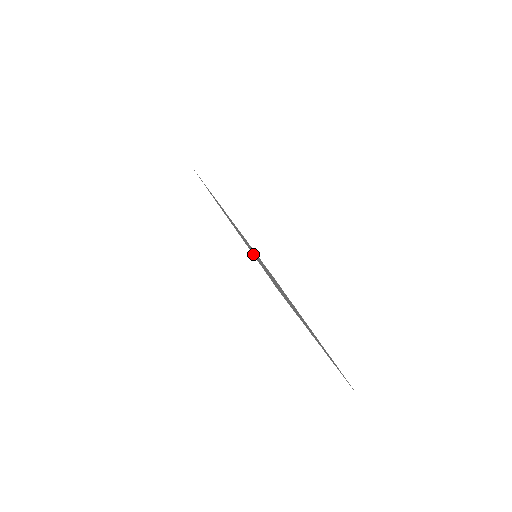
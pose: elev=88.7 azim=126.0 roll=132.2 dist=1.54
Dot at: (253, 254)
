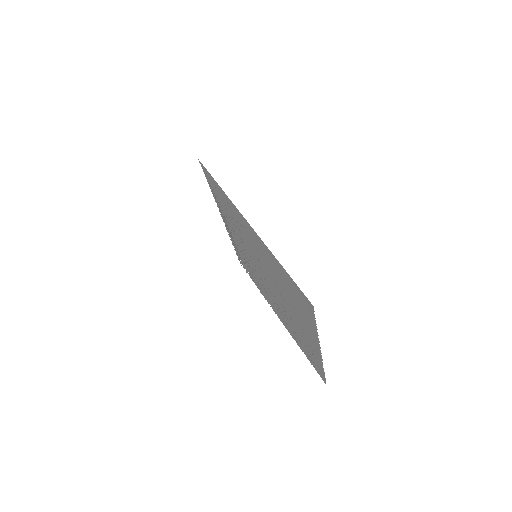
Dot at: occluded
